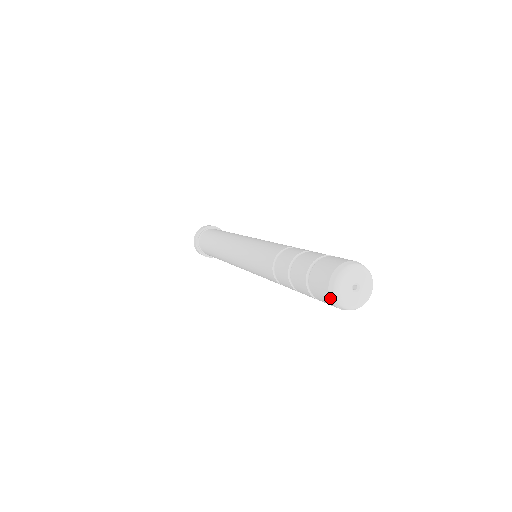
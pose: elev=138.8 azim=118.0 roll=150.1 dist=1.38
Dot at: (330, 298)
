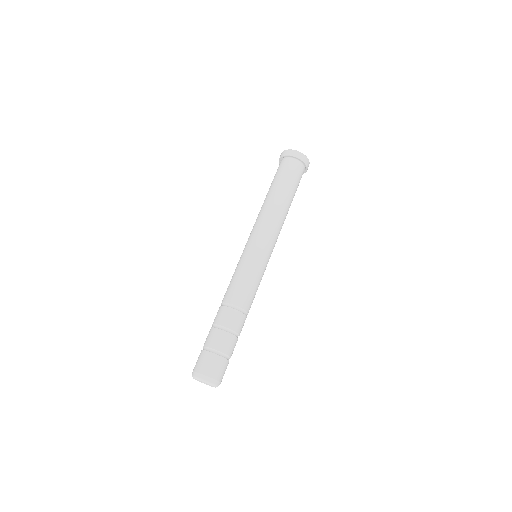
Dot at: occluded
